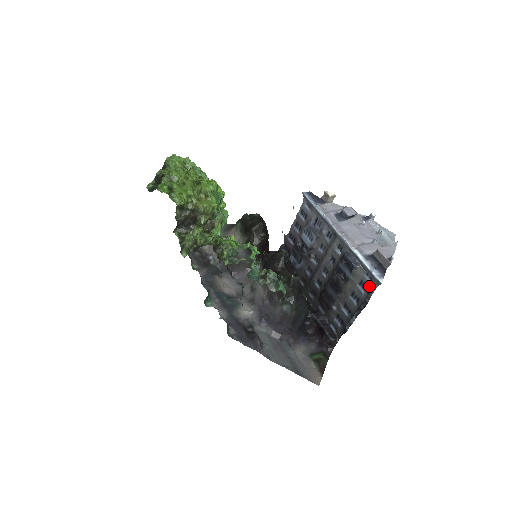
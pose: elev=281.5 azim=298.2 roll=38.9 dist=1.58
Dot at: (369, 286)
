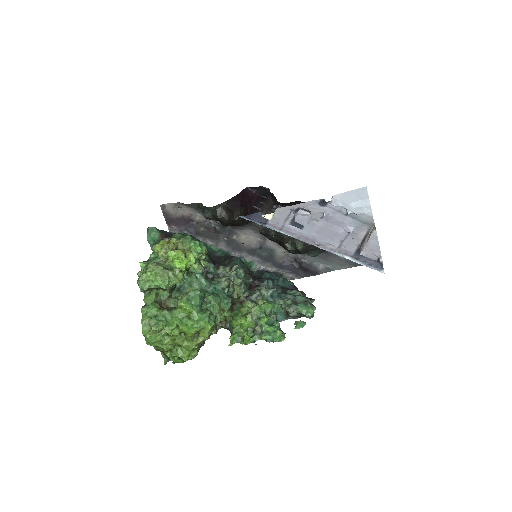
Dot at: occluded
